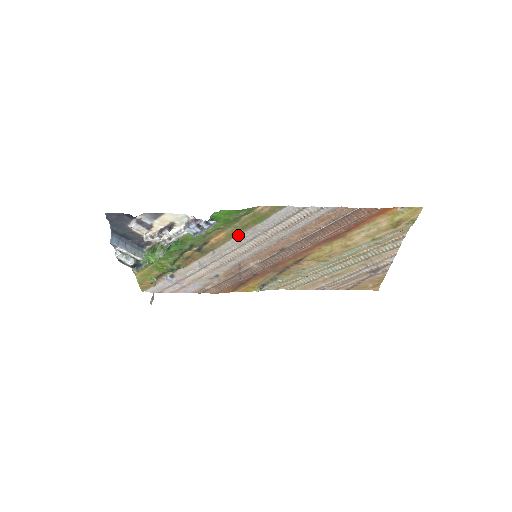
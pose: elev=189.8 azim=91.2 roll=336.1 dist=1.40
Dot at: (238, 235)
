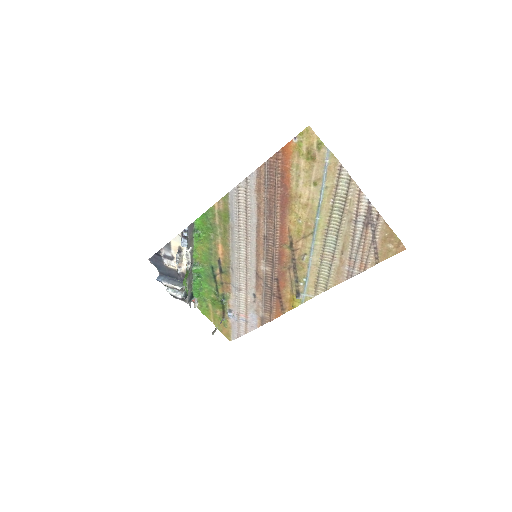
Dot at: (230, 241)
